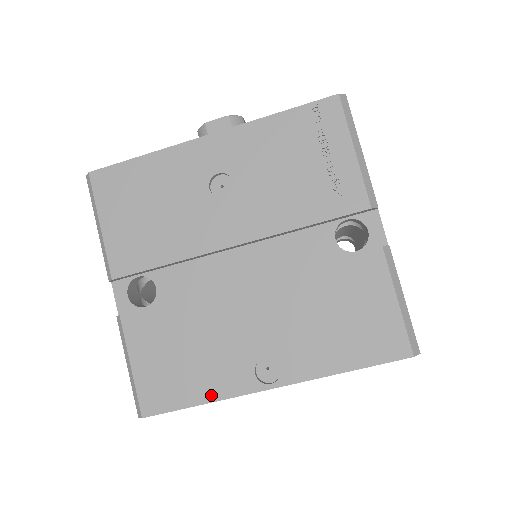
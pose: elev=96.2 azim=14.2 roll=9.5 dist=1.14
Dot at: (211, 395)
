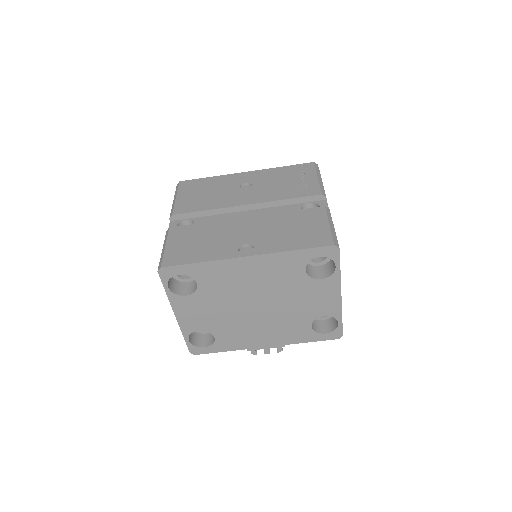
Dot at: (208, 258)
